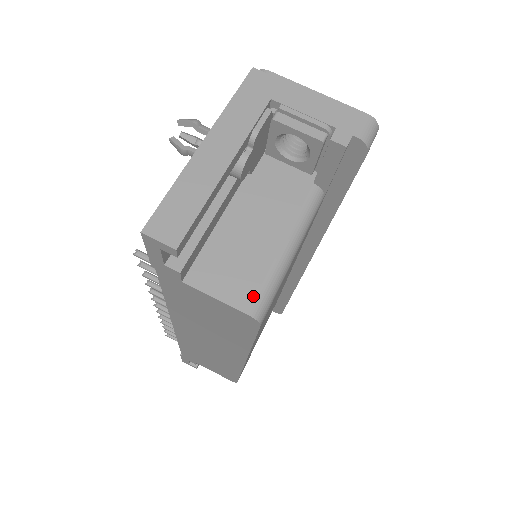
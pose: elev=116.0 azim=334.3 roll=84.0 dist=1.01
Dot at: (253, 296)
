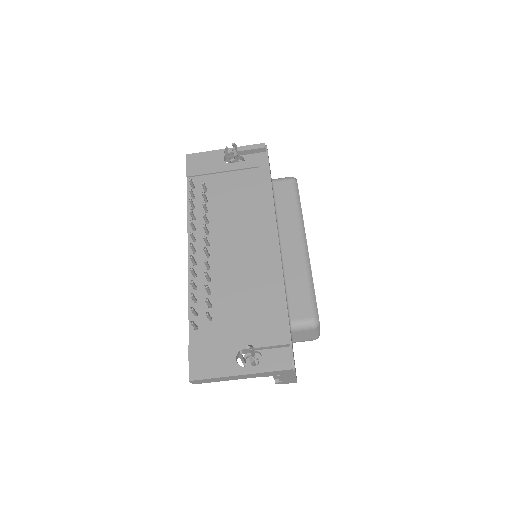
Dot at: occluded
